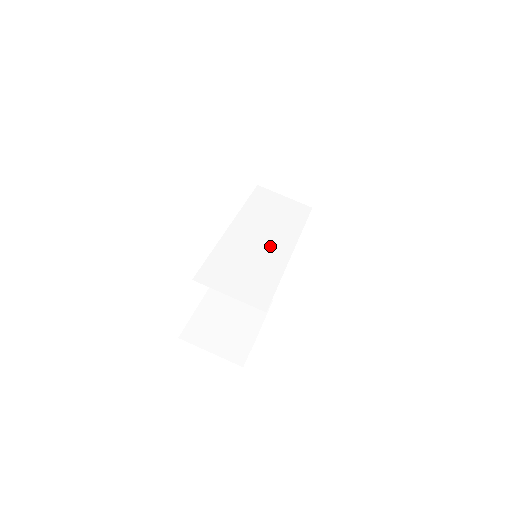
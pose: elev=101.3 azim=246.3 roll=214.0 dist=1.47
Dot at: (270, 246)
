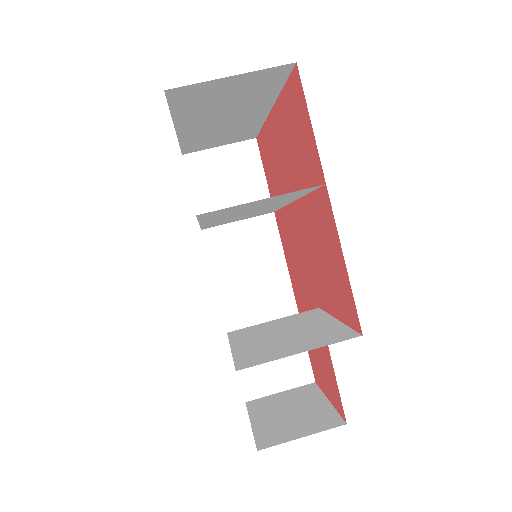
Dot at: (263, 208)
